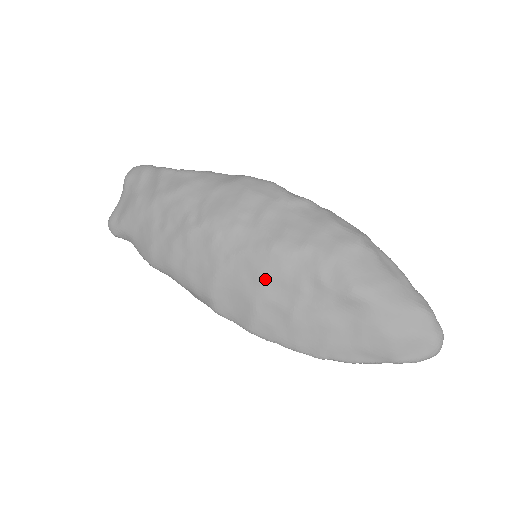
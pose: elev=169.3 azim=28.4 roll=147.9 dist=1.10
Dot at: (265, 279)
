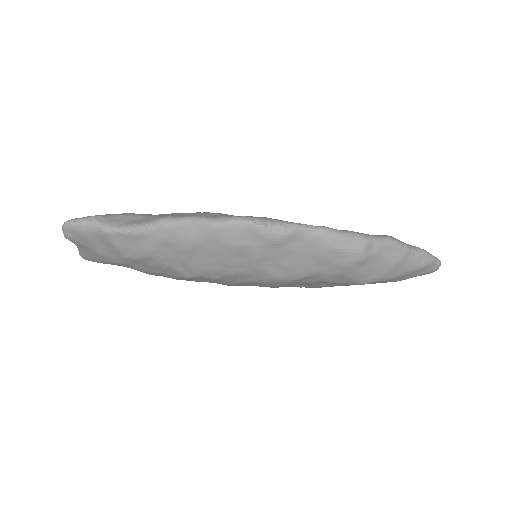
Dot at: occluded
